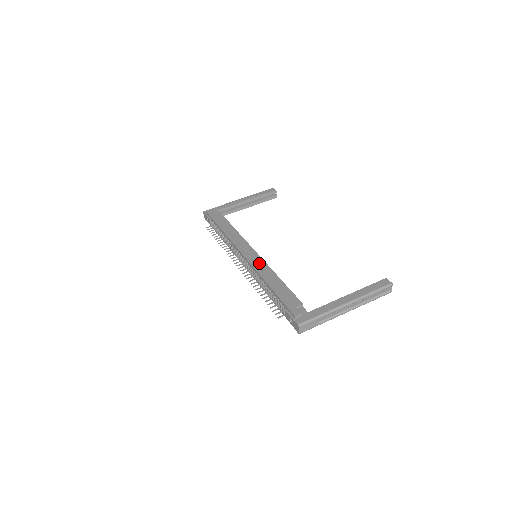
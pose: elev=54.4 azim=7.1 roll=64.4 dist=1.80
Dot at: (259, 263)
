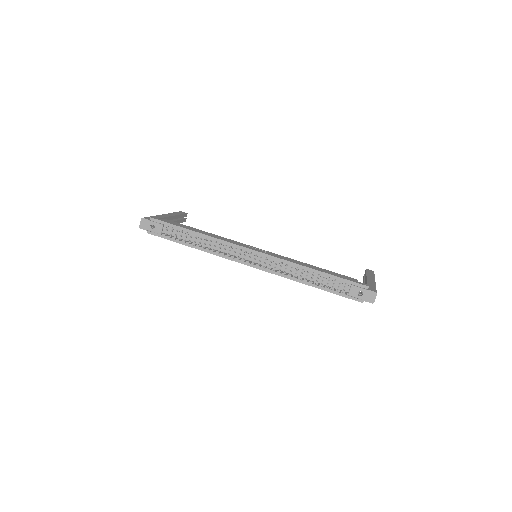
Dot at: (281, 256)
